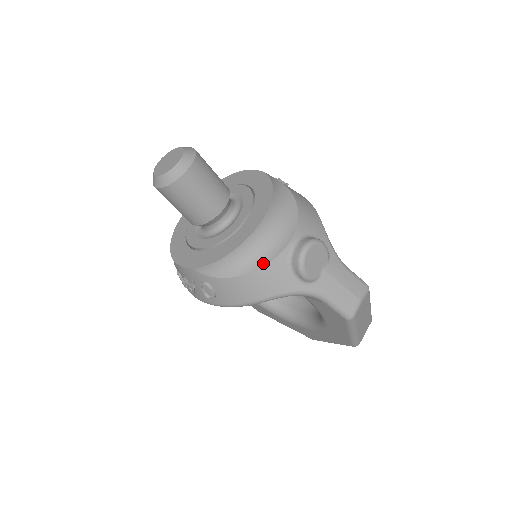
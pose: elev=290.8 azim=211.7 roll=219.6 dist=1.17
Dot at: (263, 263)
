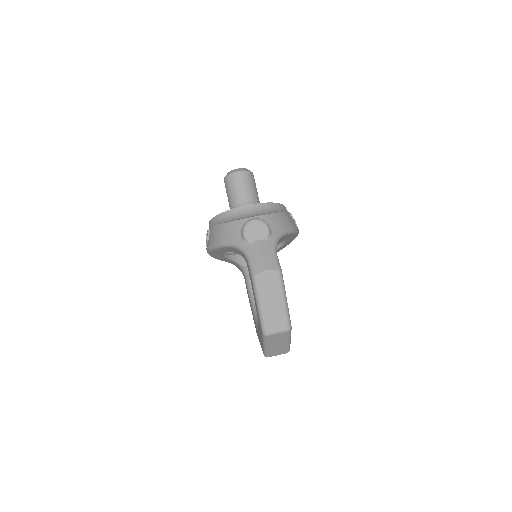
Dot at: (232, 221)
